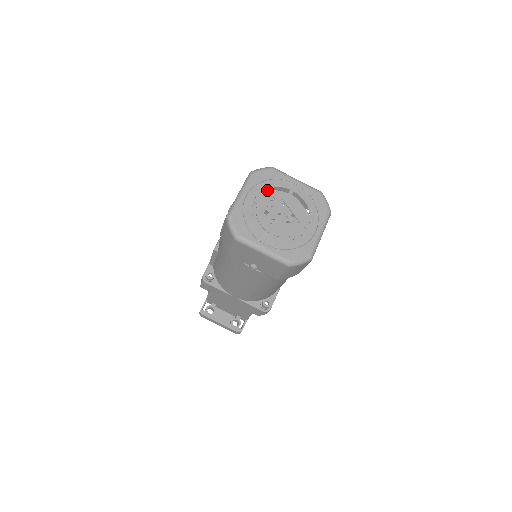
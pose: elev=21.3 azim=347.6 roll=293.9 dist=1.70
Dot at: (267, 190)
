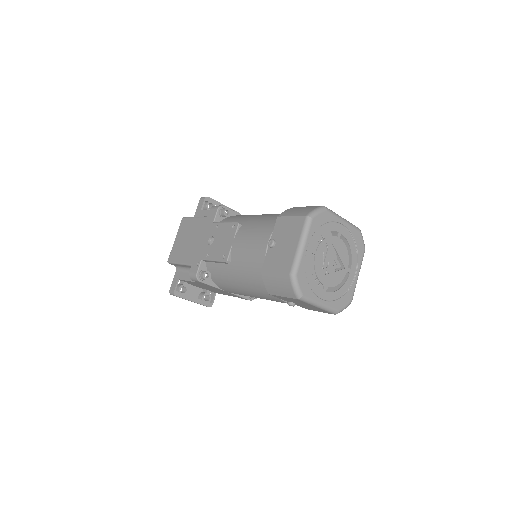
Dot at: occluded
